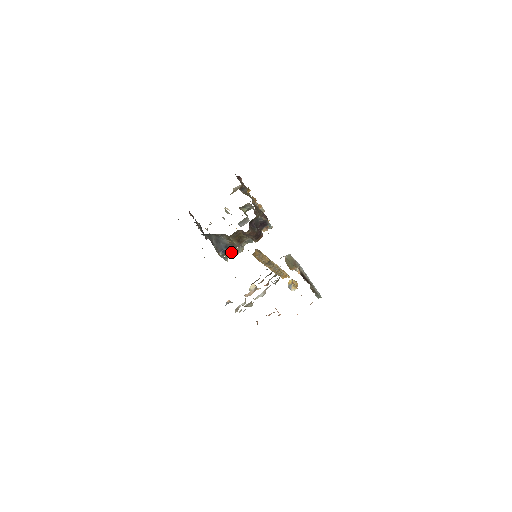
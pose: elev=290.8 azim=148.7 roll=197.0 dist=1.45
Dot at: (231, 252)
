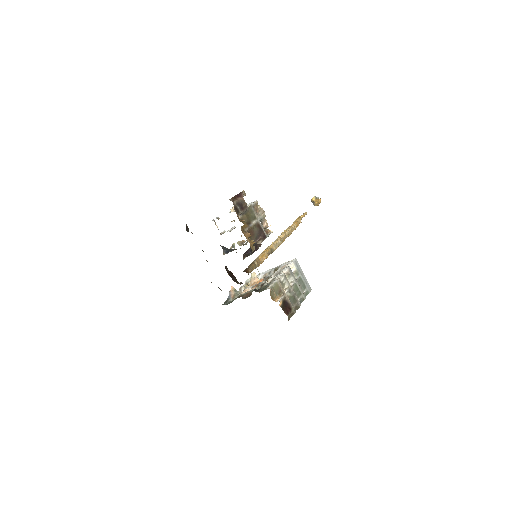
Dot at: (237, 242)
